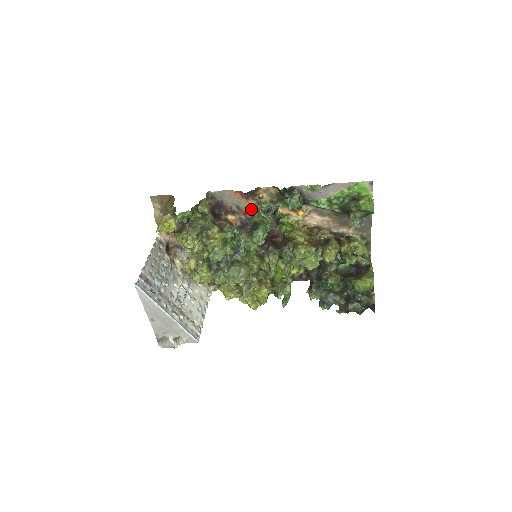
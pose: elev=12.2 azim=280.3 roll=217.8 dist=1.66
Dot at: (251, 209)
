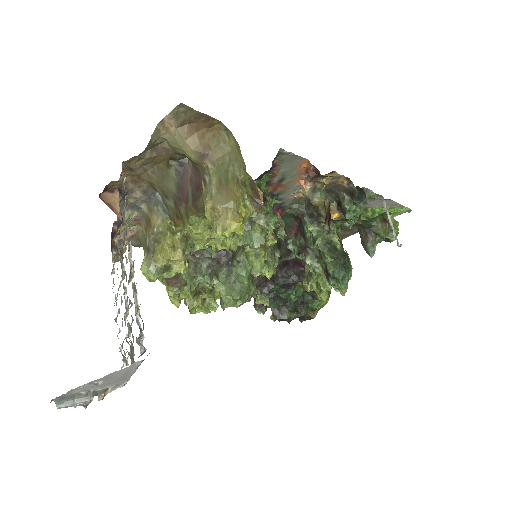
Dot at: occluded
